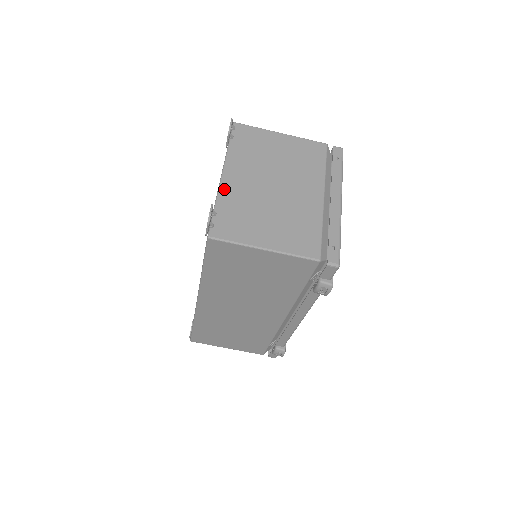
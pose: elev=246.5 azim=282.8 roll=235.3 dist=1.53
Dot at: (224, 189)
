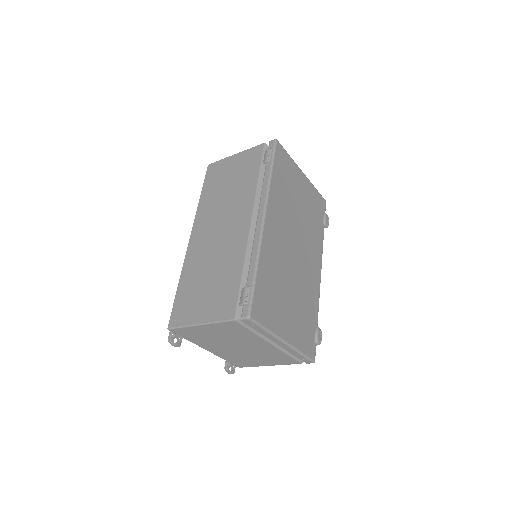
Dot at: (218, 355)
